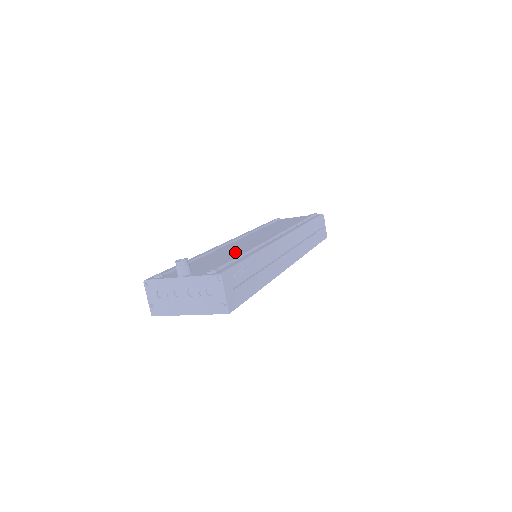
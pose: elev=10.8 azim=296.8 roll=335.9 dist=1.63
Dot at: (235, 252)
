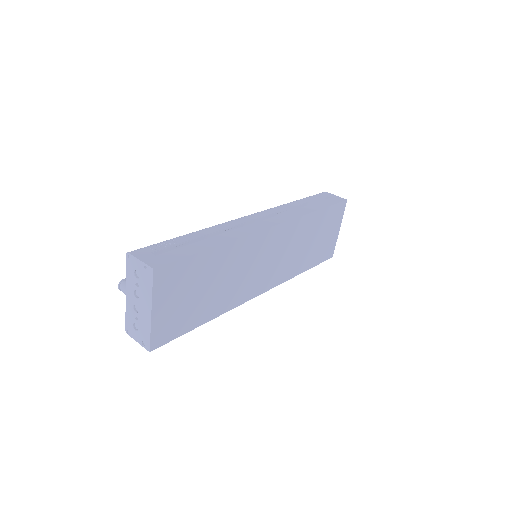
Dot at: occluded
